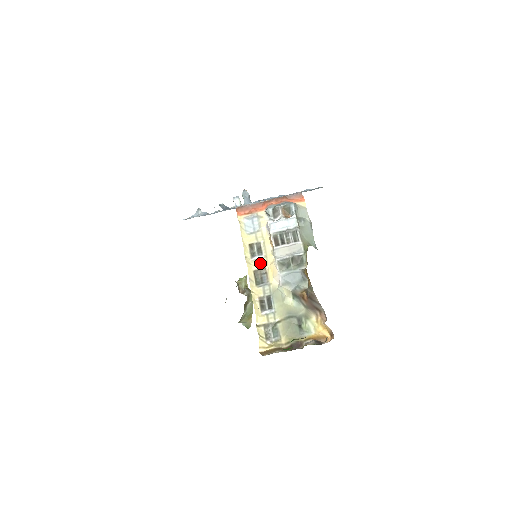
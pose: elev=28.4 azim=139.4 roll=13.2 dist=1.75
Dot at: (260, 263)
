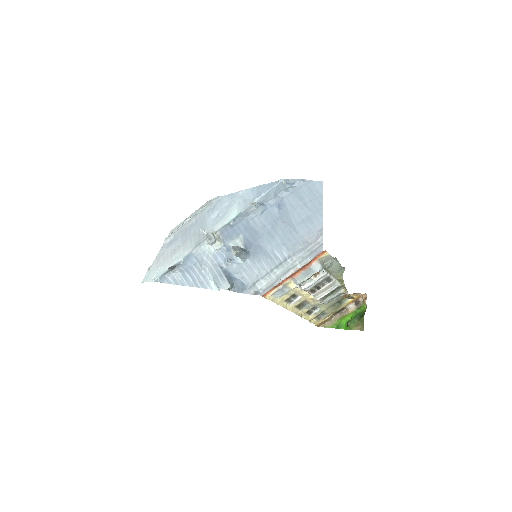
Dot at: (300, 302)
